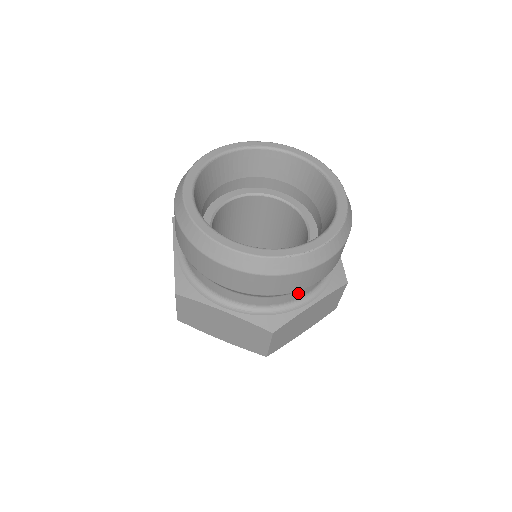
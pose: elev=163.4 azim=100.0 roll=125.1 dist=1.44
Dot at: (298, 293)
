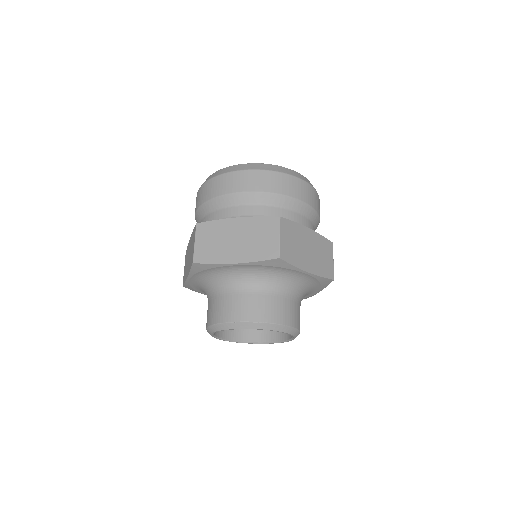
Dot at: (294, 215)
